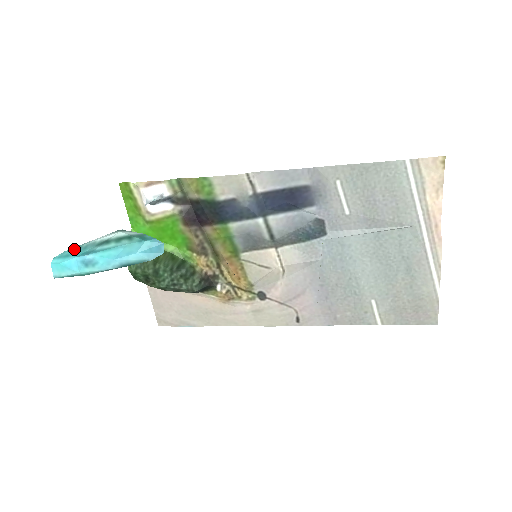
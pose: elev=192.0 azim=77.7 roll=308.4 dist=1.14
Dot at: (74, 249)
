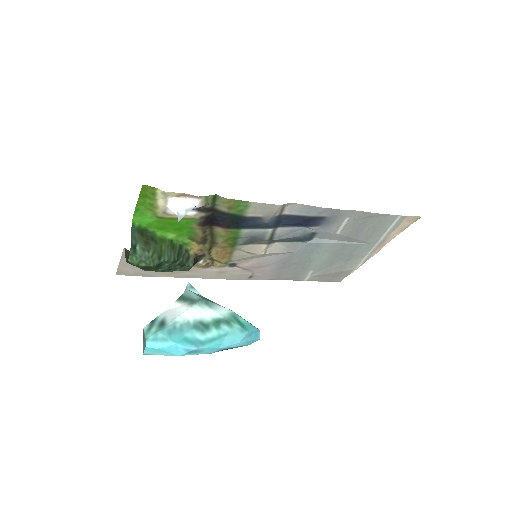
Dot at: (168, 331)
